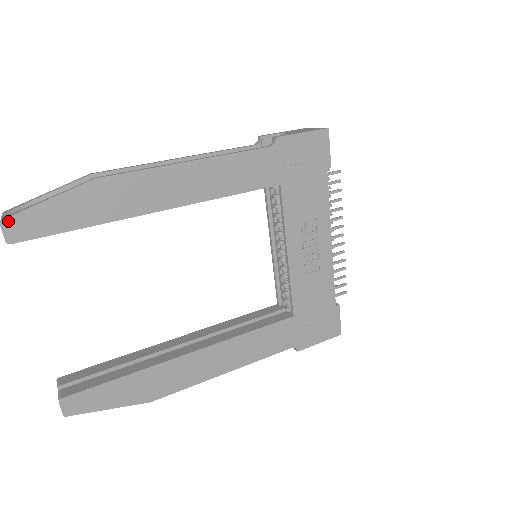
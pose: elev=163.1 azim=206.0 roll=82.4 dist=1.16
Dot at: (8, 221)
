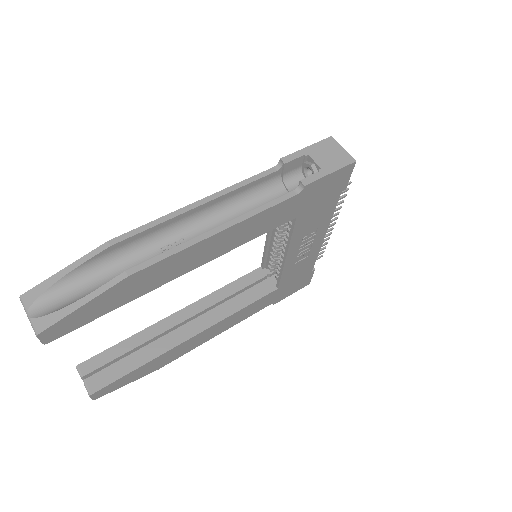
Dot at: (44, 332)
